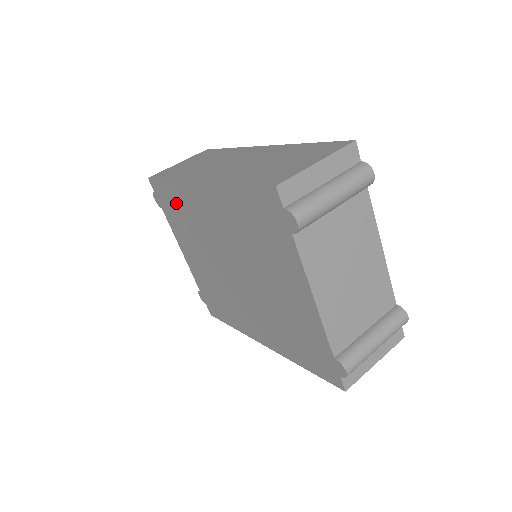
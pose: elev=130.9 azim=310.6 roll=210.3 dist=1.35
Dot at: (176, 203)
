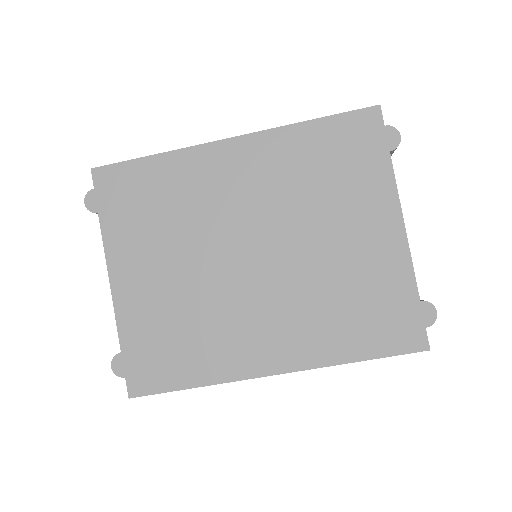
Dot at: (153, 188)
